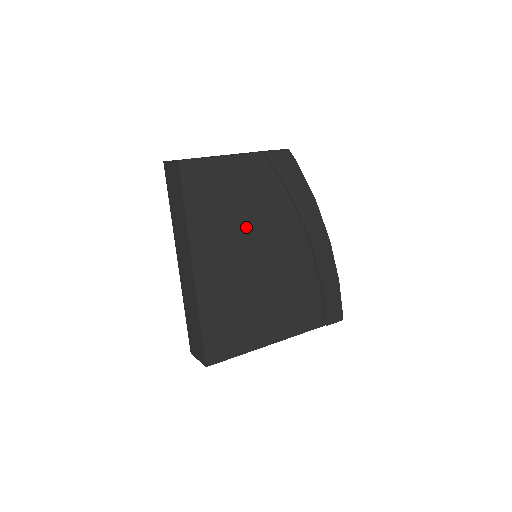
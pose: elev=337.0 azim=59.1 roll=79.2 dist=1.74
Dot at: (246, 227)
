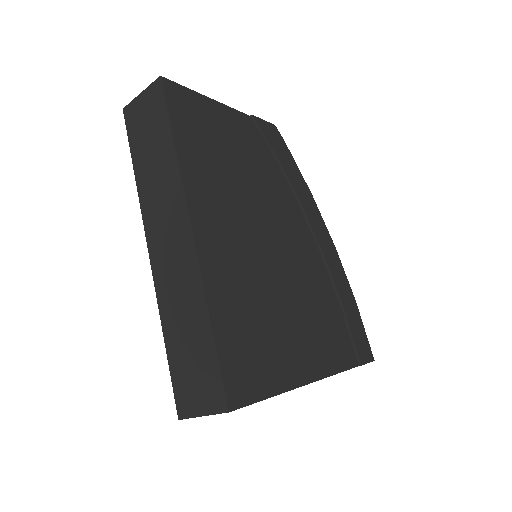
Dot at: (248, 195)
